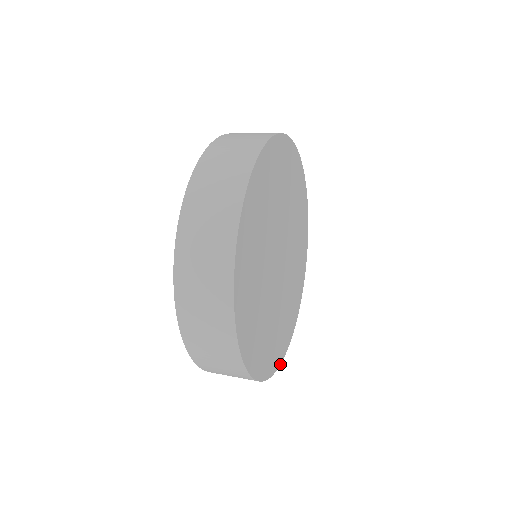
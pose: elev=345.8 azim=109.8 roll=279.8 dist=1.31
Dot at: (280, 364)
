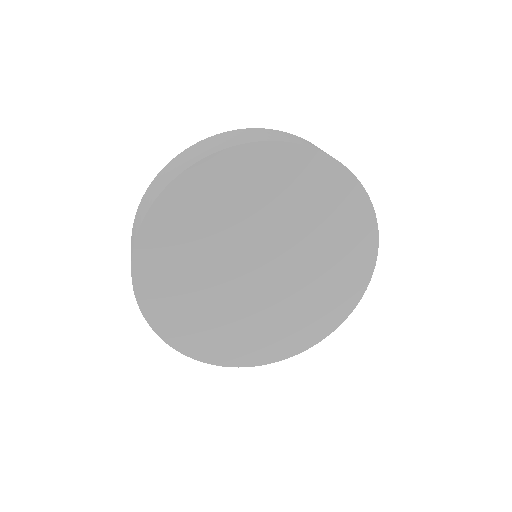
Dot at: (308, 348)
